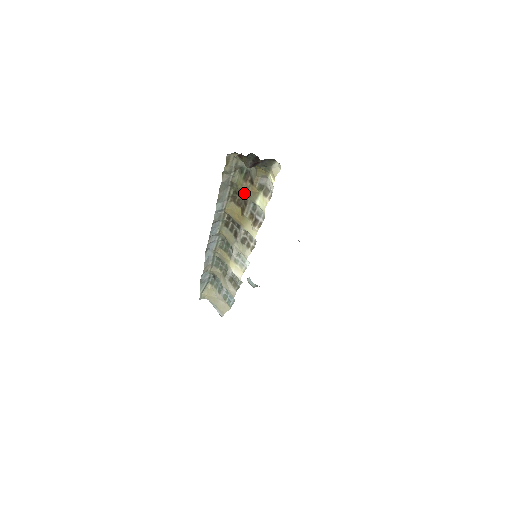
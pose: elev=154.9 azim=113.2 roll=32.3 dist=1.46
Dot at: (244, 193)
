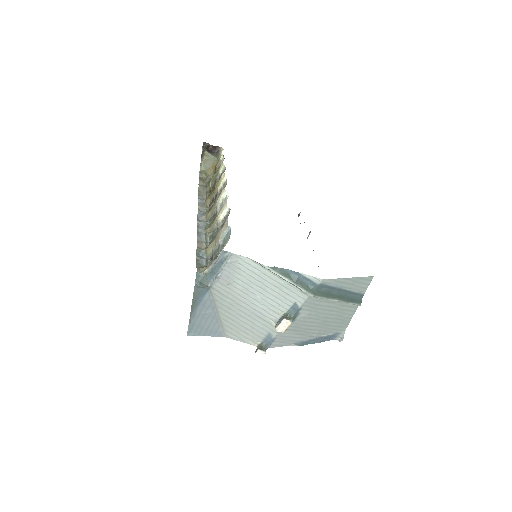
Dot at: (212, 178)
